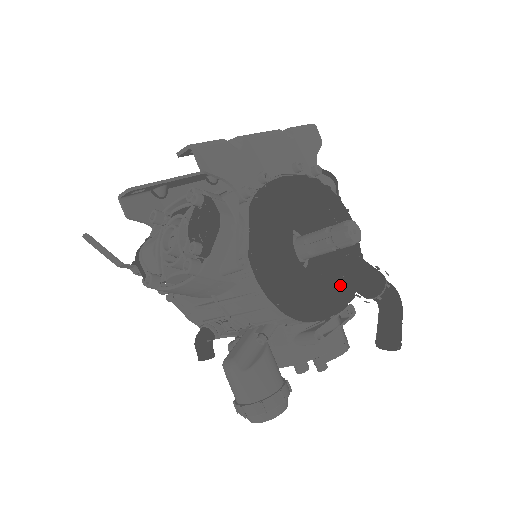
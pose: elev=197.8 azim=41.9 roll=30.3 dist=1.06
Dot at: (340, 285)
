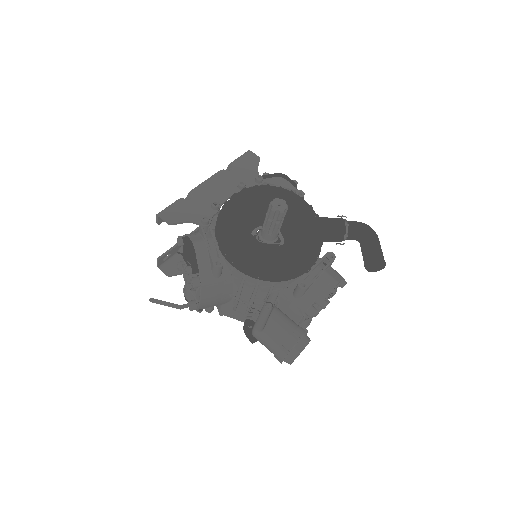
Dot at: (304, 243)
